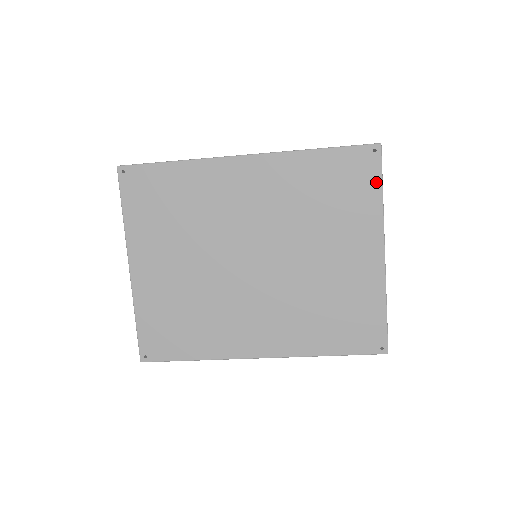
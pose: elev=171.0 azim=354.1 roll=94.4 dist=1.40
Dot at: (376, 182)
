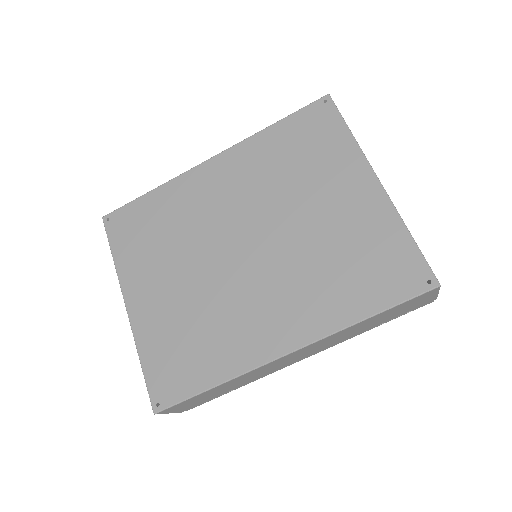
Dot at: (339, 124)
